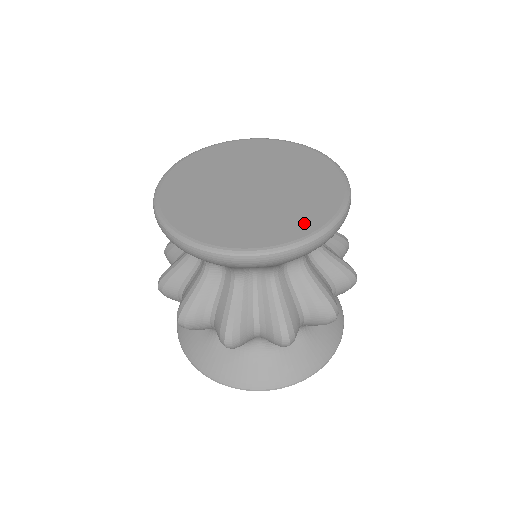
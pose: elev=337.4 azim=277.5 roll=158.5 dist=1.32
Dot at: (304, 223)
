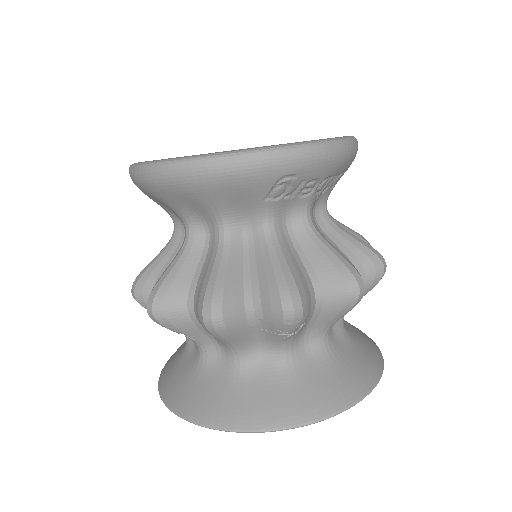
Dot at: occluded
